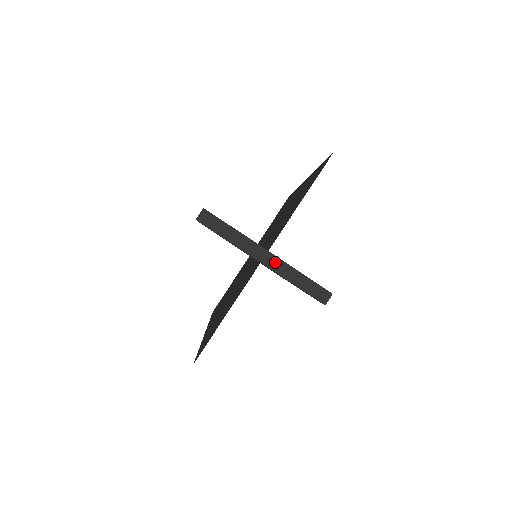
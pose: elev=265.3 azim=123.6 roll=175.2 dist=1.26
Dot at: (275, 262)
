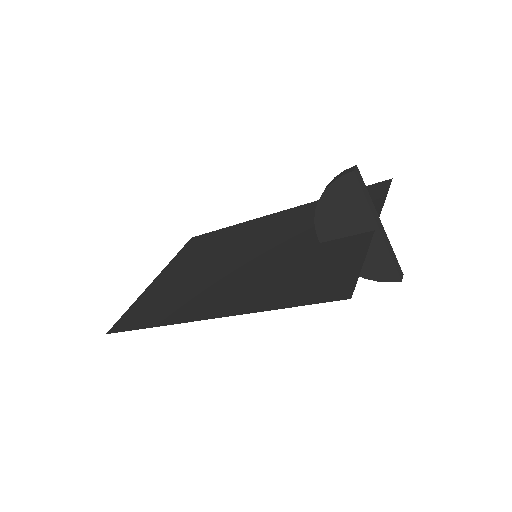
Dot at: (384, 233)
